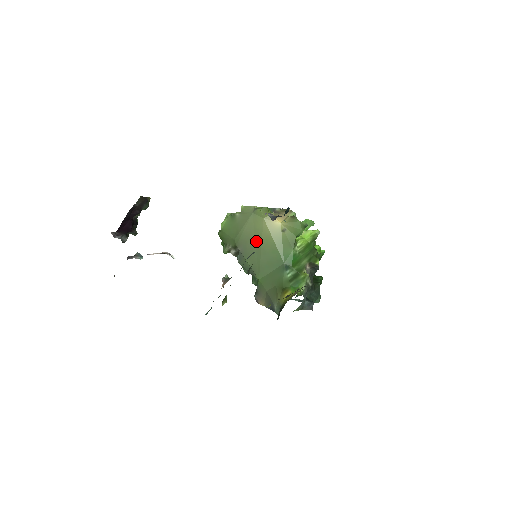
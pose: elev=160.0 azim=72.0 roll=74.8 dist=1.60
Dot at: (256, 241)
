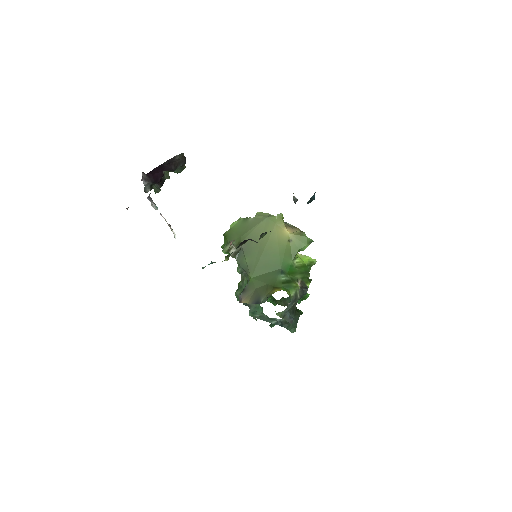
Dot at: (261, 242)
